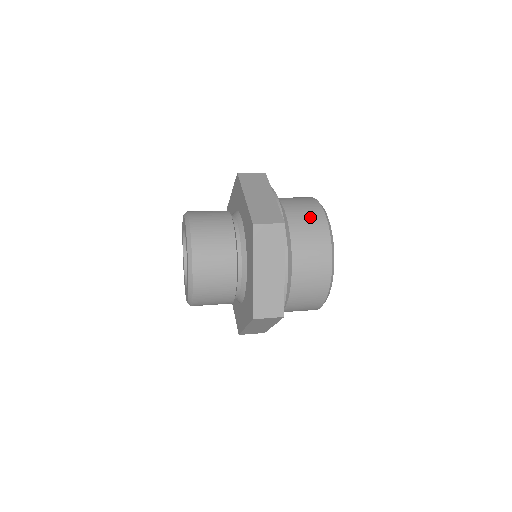
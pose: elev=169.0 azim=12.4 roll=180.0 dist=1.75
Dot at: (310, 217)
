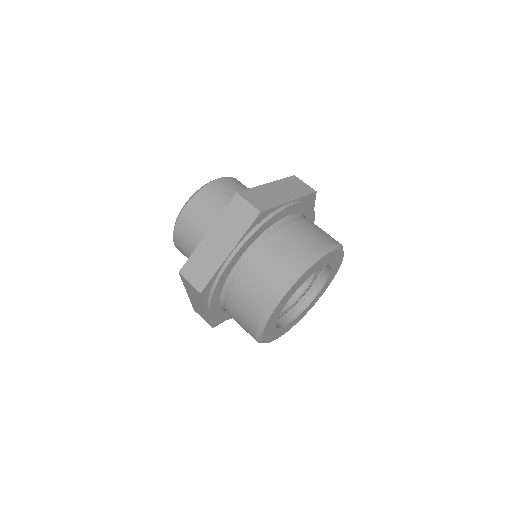
Dot at: (256, 293)
